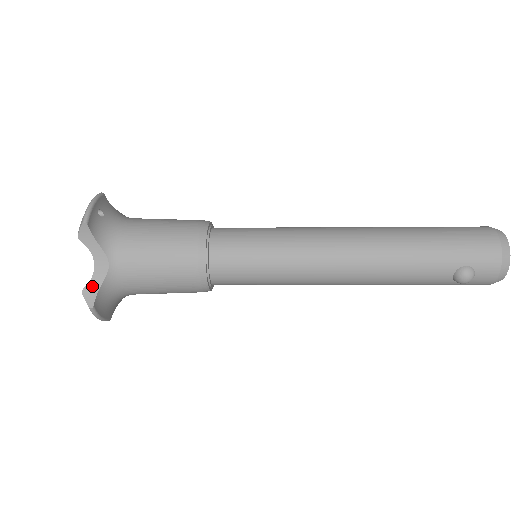
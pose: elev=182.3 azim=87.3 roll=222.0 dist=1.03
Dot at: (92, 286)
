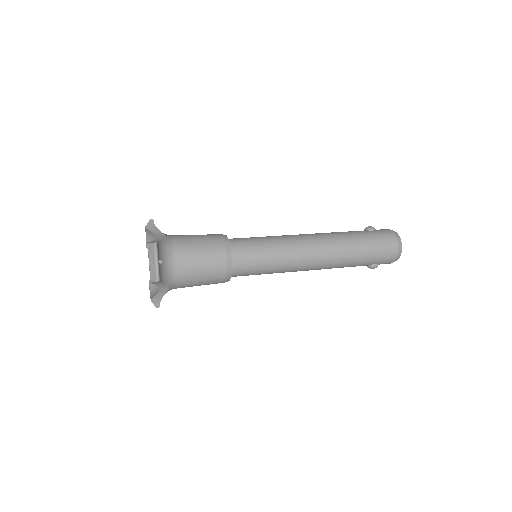
Dot at: (157, 297)
